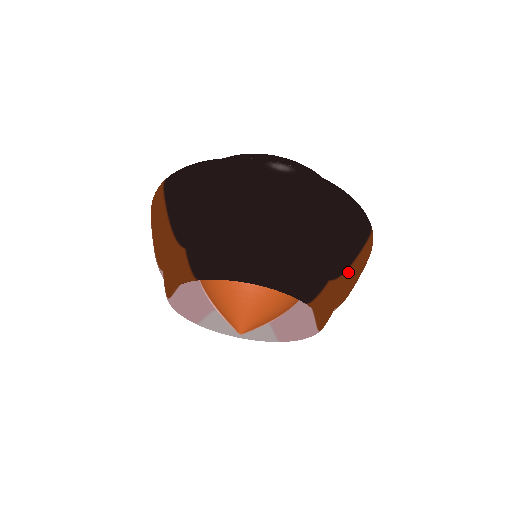
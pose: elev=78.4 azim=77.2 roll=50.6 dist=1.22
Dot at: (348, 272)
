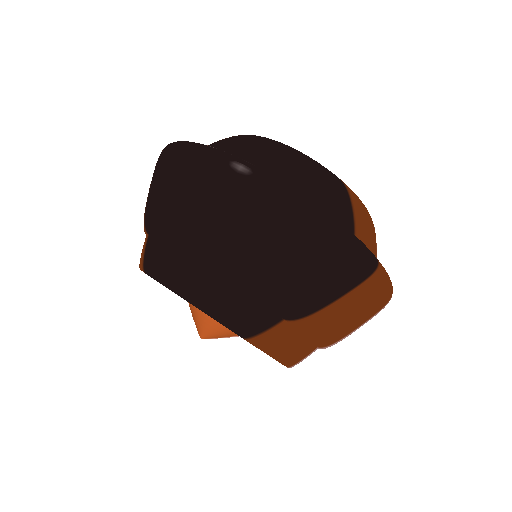
Dot at: (317, 316)
